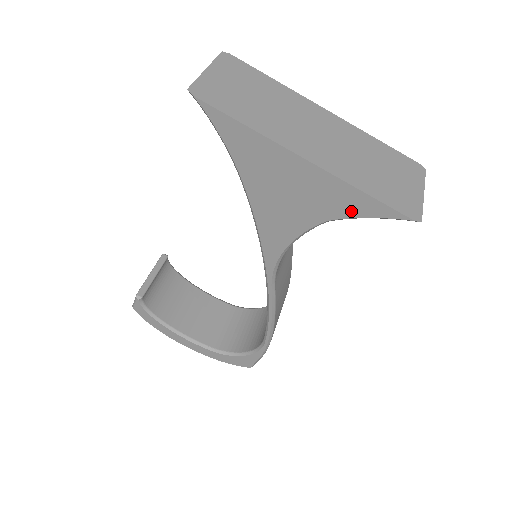
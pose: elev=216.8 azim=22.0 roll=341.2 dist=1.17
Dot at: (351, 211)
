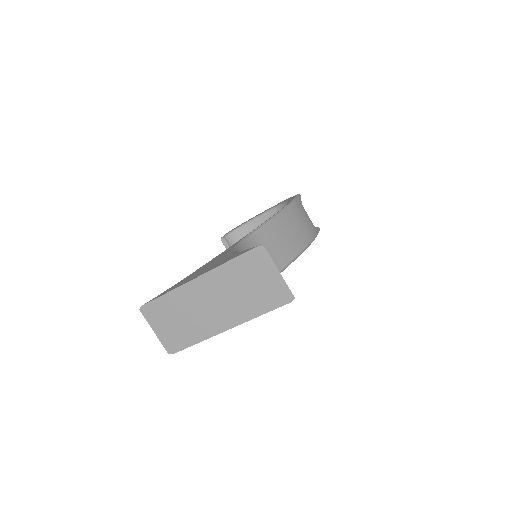
Dot at: occluded
